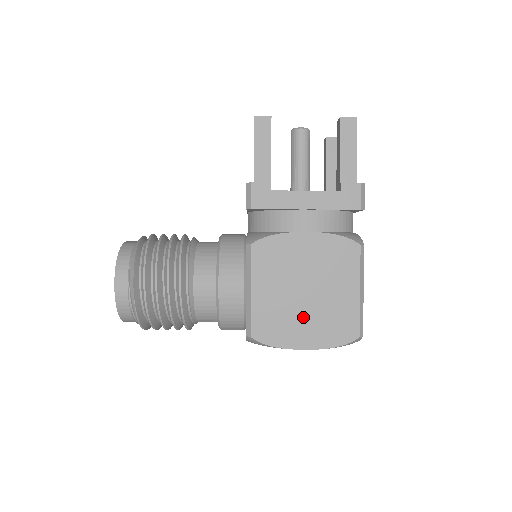
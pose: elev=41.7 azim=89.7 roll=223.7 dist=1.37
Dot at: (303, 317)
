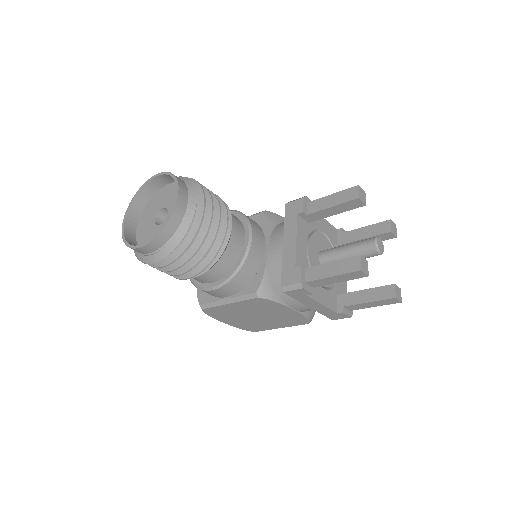
Dot at: (240, 319)
